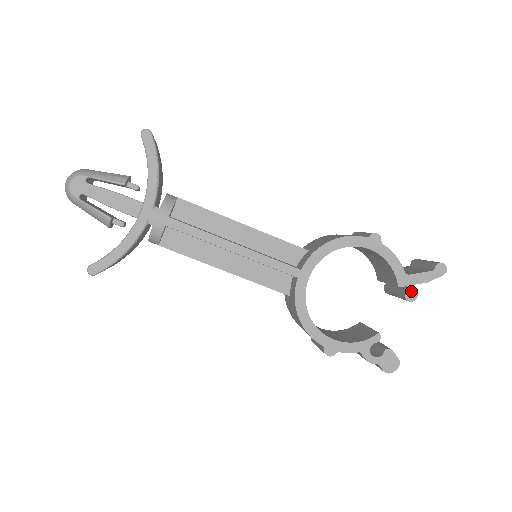
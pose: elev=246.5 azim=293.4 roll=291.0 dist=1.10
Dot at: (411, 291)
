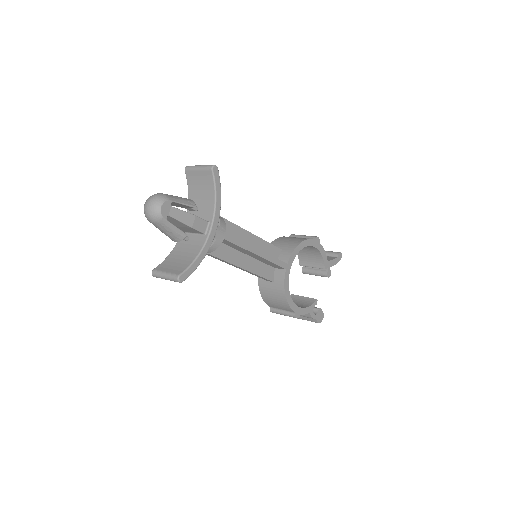
Dot at: (329, 271)
